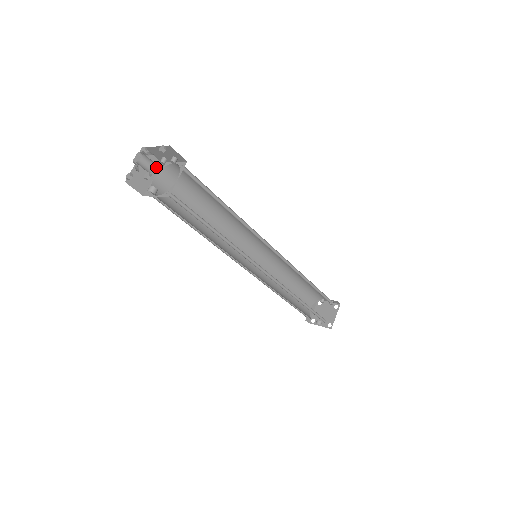
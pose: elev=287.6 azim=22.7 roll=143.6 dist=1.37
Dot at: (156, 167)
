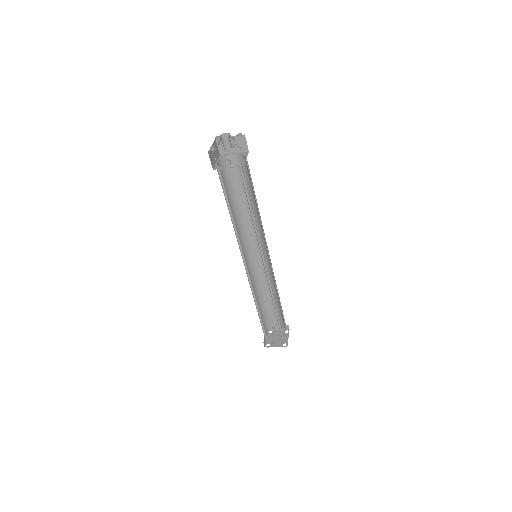
Dot at: (218, 156)
